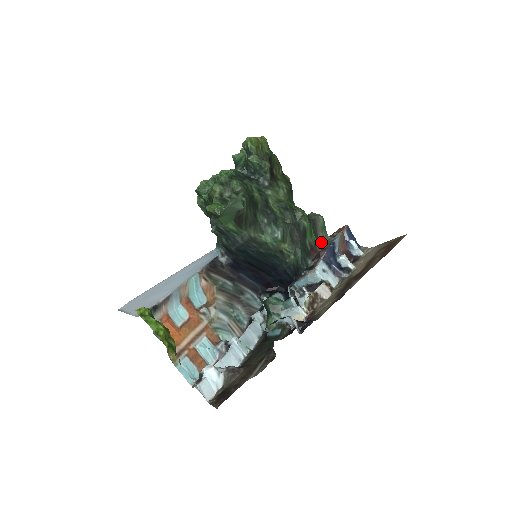
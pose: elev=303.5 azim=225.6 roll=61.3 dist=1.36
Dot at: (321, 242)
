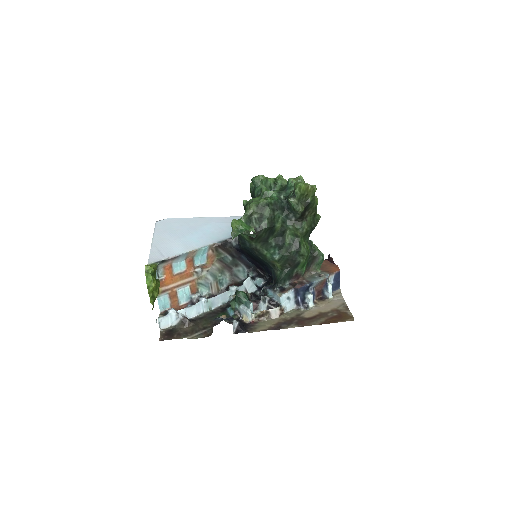
Dot at: (310, 271)
